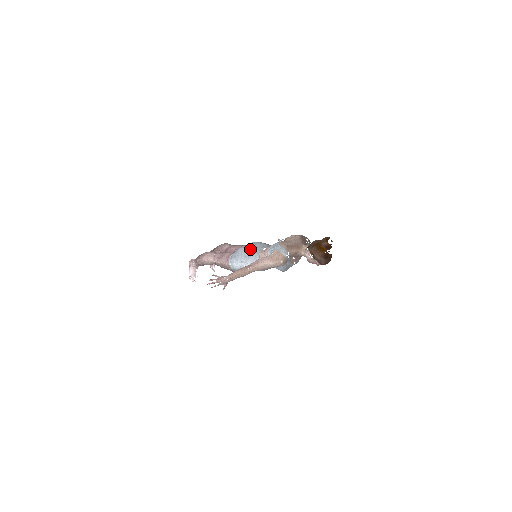
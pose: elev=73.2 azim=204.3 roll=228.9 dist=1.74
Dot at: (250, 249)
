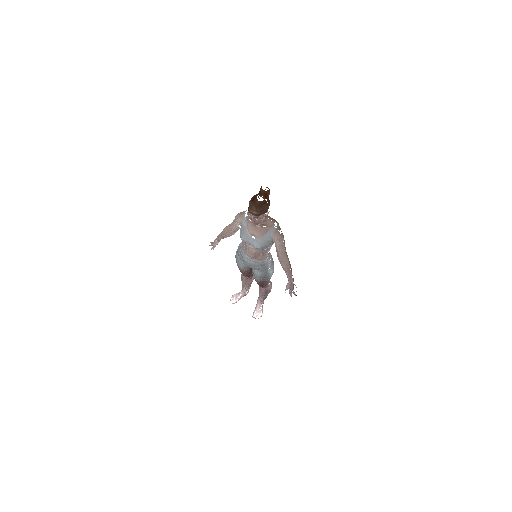
Dot at: occluded
